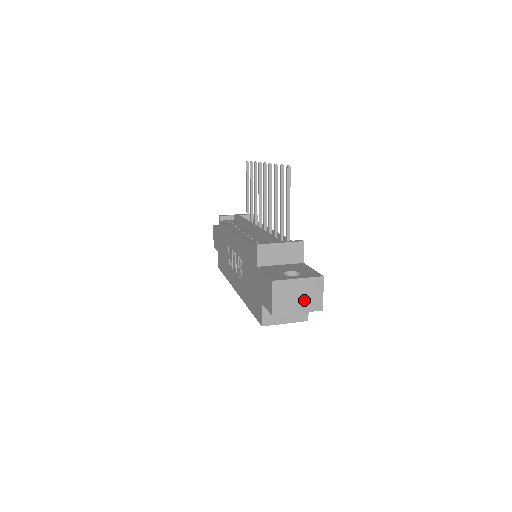
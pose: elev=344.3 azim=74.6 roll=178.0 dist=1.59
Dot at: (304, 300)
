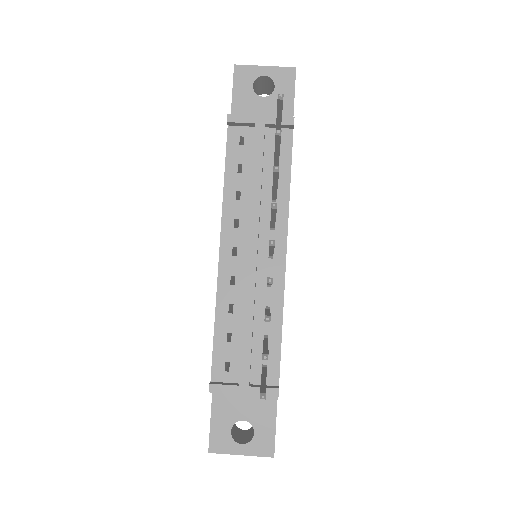
Dot at: occluded
